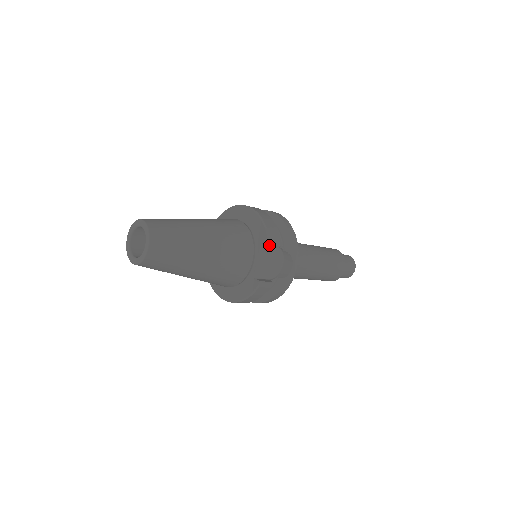
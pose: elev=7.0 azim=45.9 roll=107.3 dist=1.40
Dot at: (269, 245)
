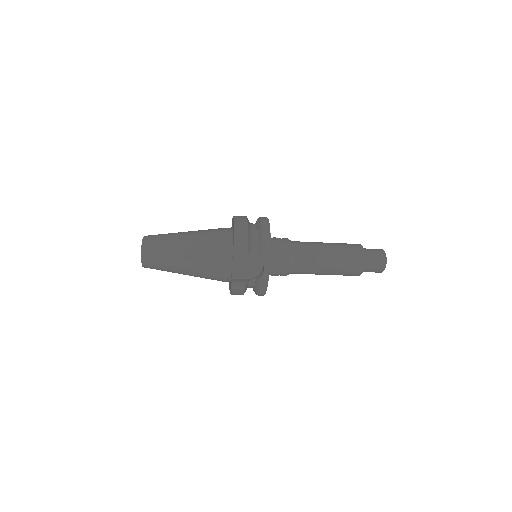
Dot at: occluded
